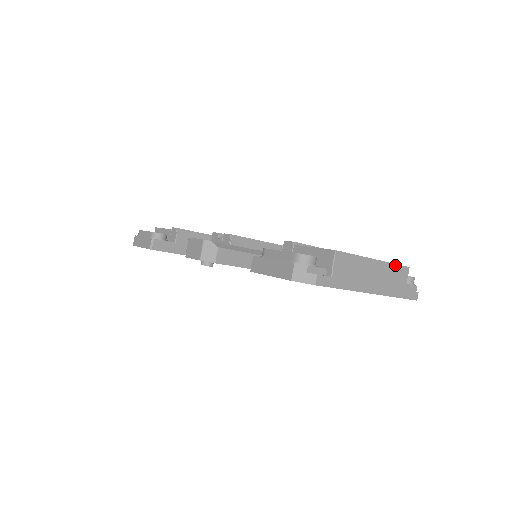
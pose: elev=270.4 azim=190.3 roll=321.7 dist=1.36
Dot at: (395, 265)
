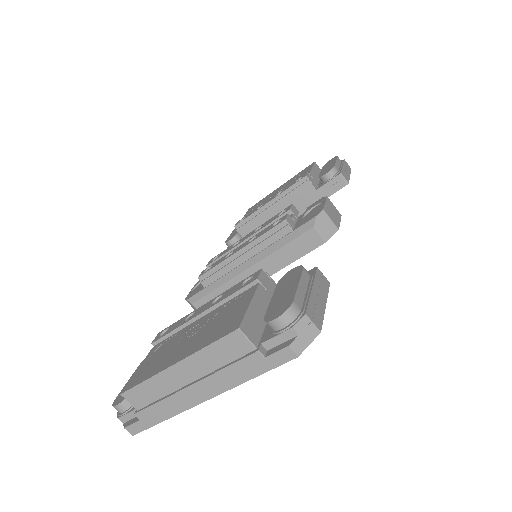
Dot at: (209, 346)
